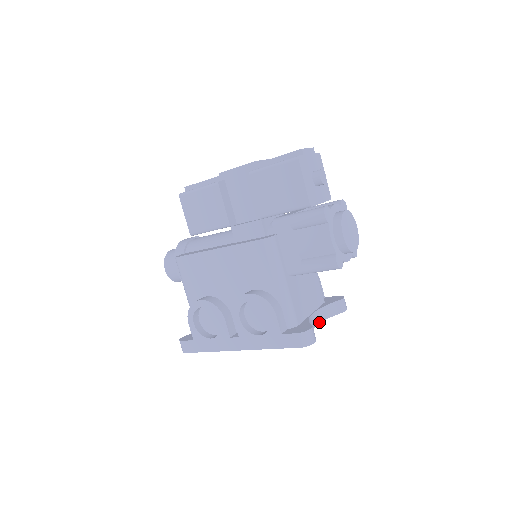
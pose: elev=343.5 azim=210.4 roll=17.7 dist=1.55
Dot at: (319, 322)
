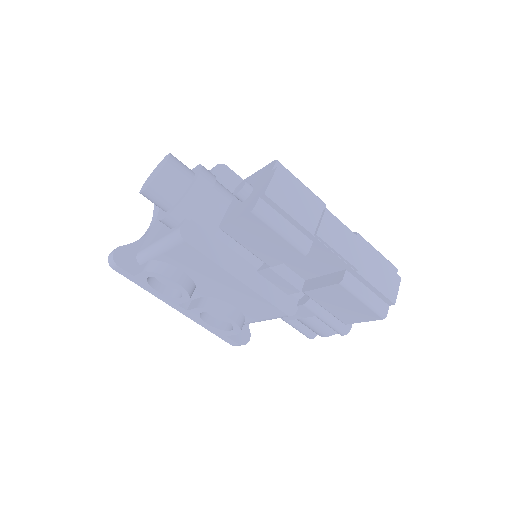
Dot at: occluded
